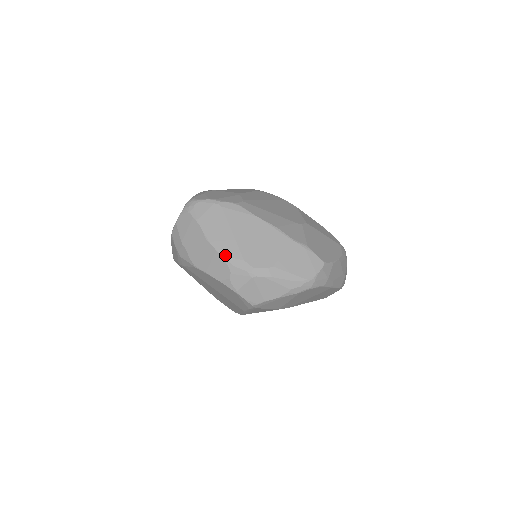
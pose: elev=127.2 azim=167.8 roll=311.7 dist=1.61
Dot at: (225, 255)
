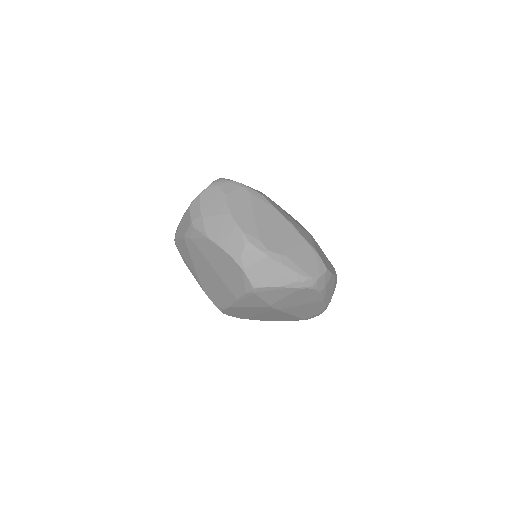
Dot at: (244, 231)
